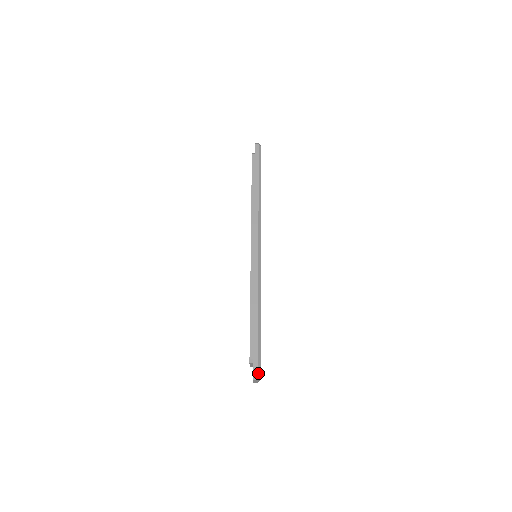
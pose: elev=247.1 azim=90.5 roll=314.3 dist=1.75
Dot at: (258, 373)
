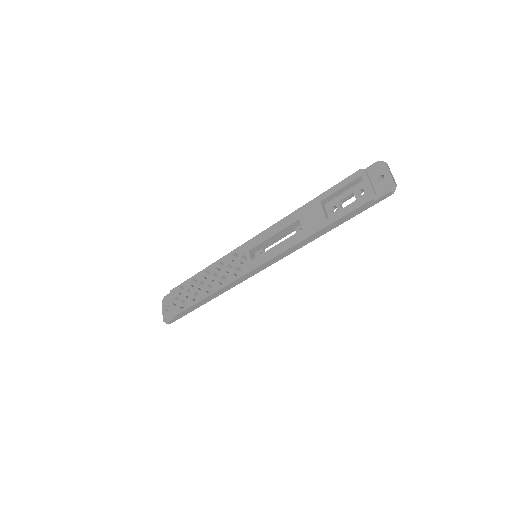
Dot at: occluded
